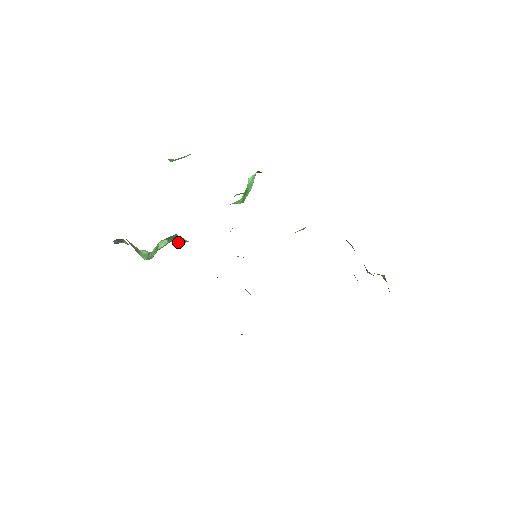
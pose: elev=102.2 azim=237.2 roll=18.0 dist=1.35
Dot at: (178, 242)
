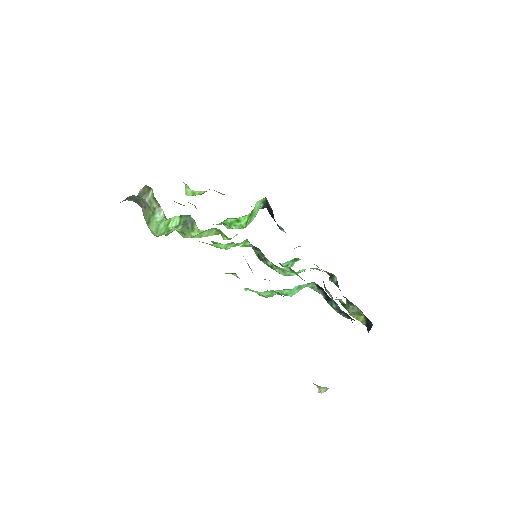
Dot at: (183, 235)
